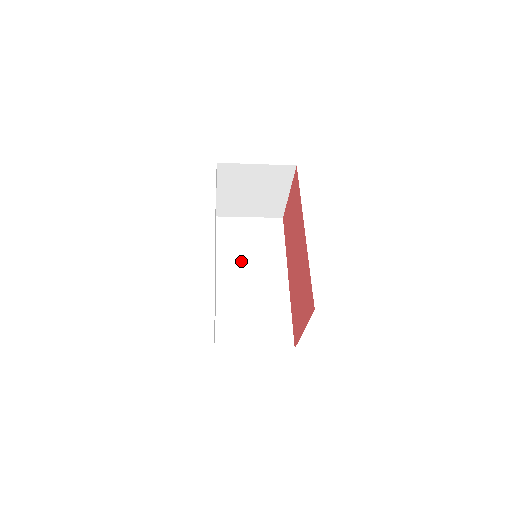
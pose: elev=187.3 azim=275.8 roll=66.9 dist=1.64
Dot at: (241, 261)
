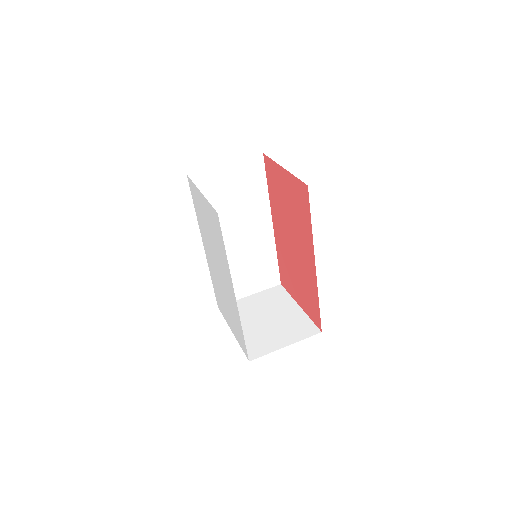
Dot at: (226, 221)
